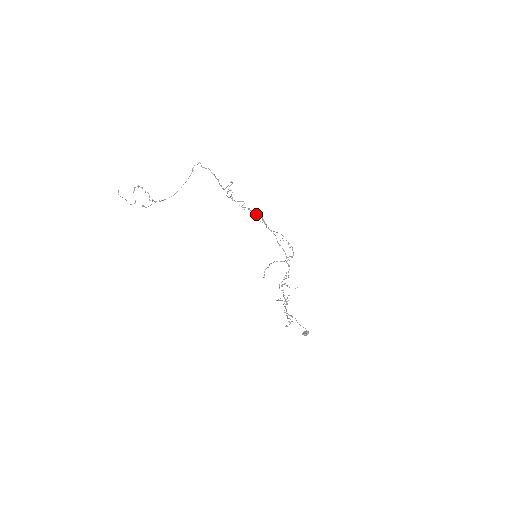
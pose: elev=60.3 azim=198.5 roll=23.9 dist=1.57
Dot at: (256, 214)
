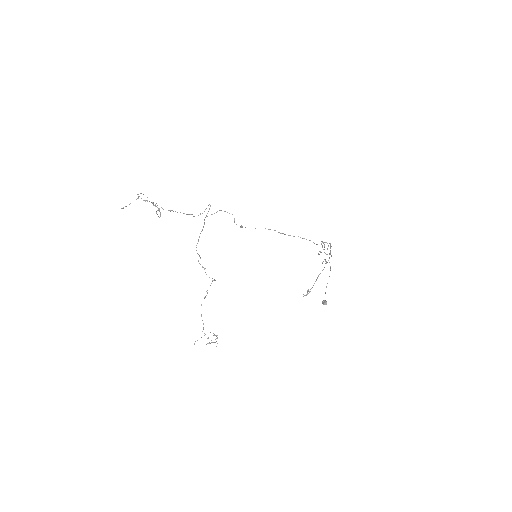
Dot at: occluded
